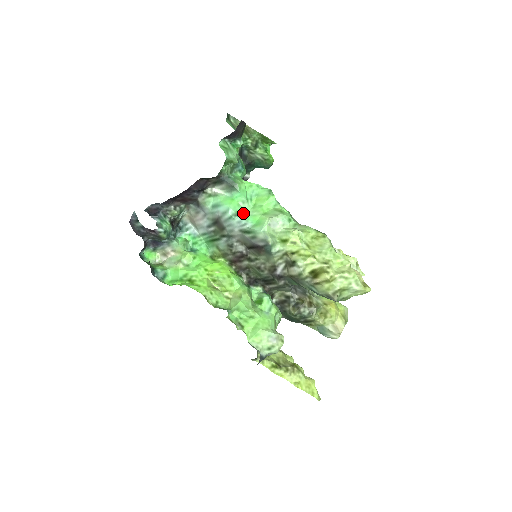
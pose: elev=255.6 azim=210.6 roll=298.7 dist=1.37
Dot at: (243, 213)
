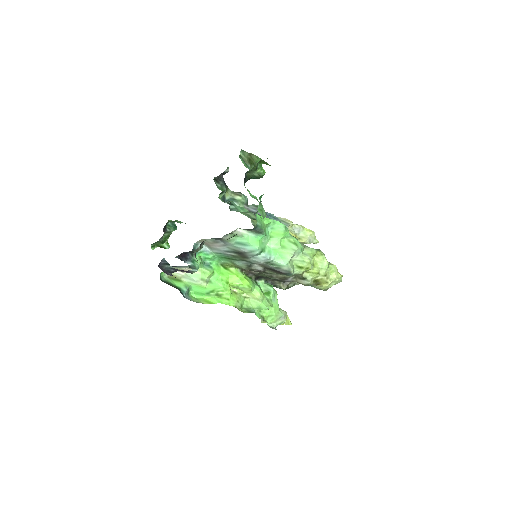
Dot at: (265, 247)
